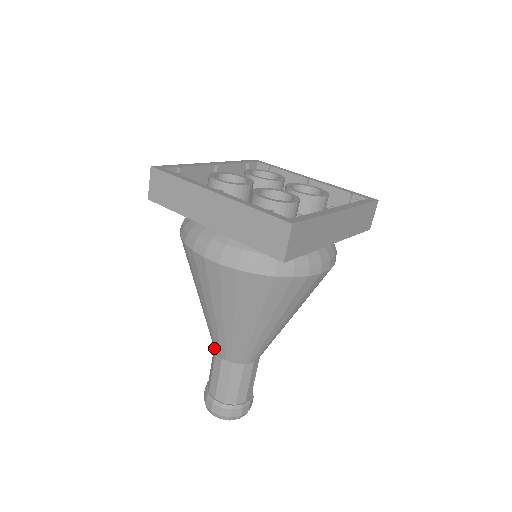
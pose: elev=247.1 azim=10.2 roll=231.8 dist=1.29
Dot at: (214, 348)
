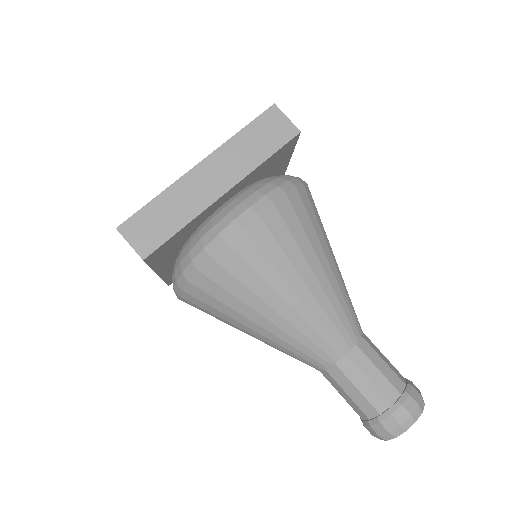
Dot at: occluded
